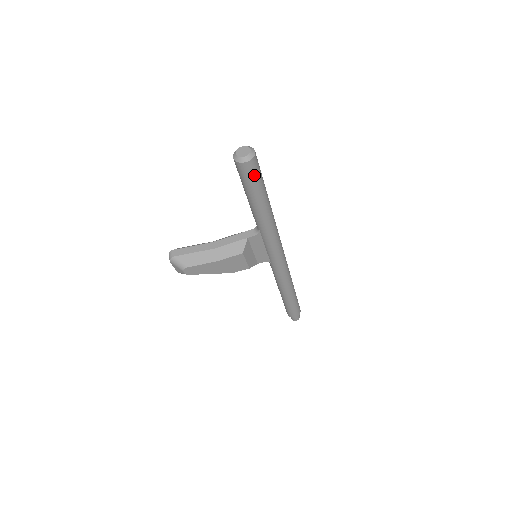
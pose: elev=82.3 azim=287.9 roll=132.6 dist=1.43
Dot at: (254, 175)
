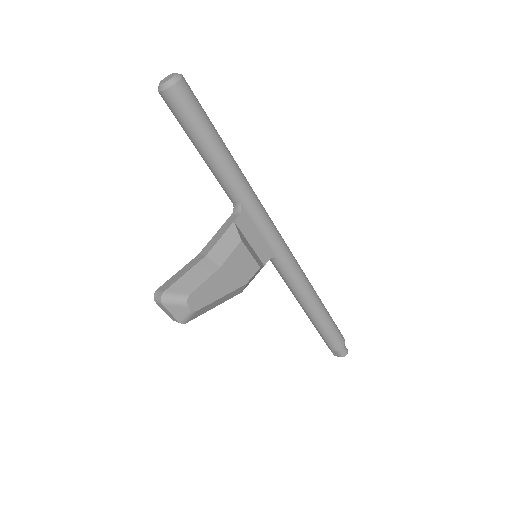
Dot at: (195, 103)
